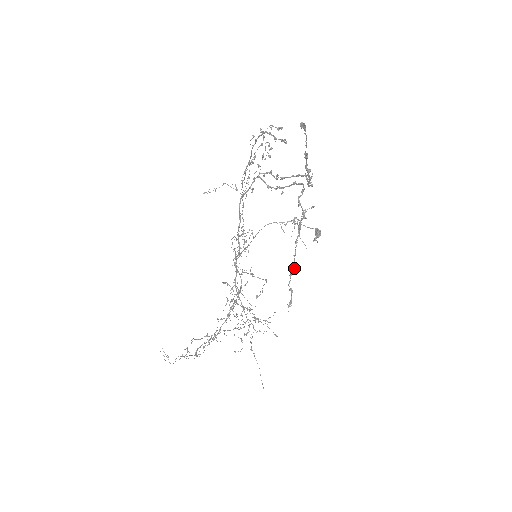
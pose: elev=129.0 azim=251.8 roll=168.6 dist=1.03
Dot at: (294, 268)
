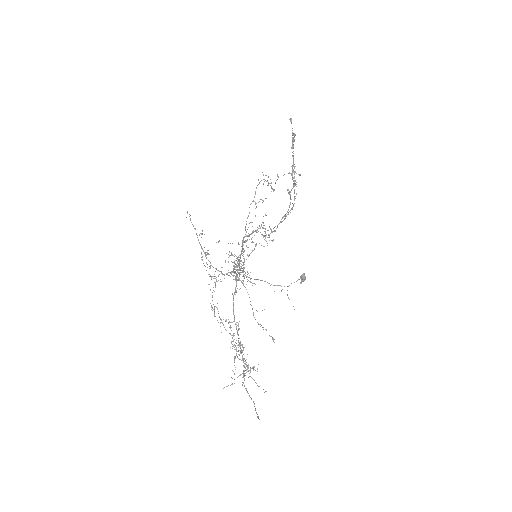
Dot at: (294, 140)
